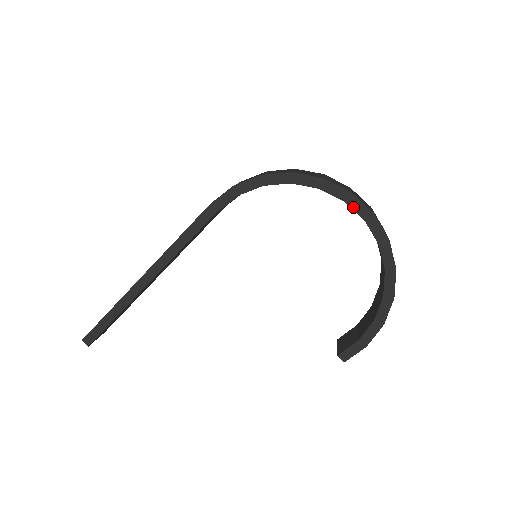
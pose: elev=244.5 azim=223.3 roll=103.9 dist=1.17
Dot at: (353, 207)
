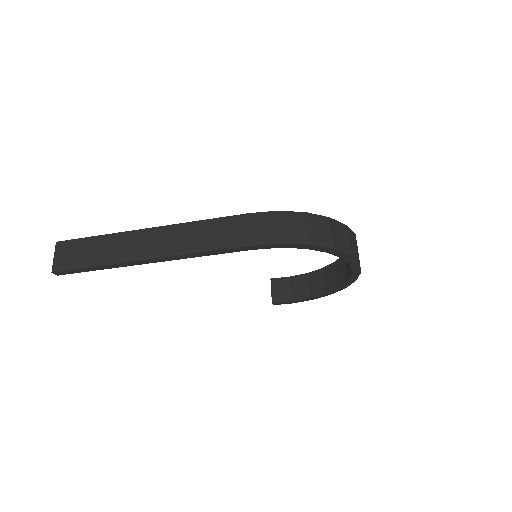
Dot at: (353, 268)
